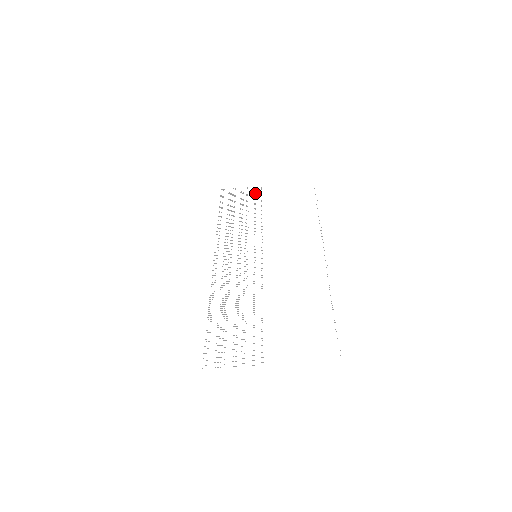
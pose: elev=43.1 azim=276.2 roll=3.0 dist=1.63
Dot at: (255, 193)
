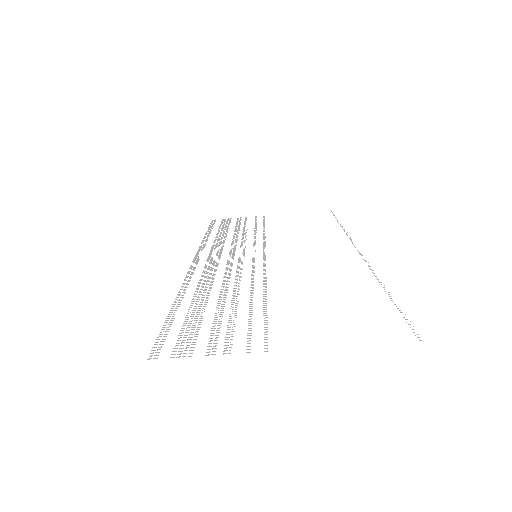
Dot at: (256, 219)
